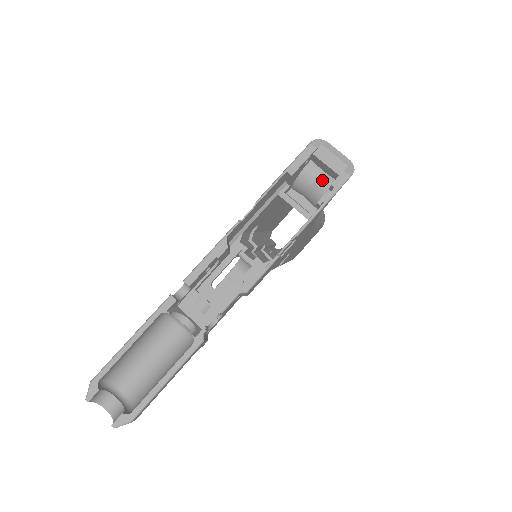
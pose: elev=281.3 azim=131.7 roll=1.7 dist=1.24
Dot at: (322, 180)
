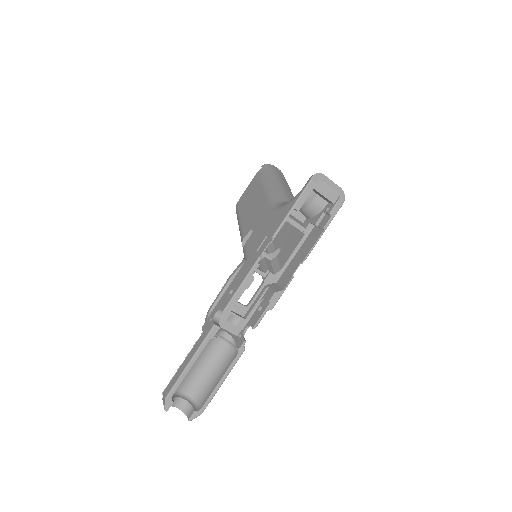
Dot at: (316, 202)
